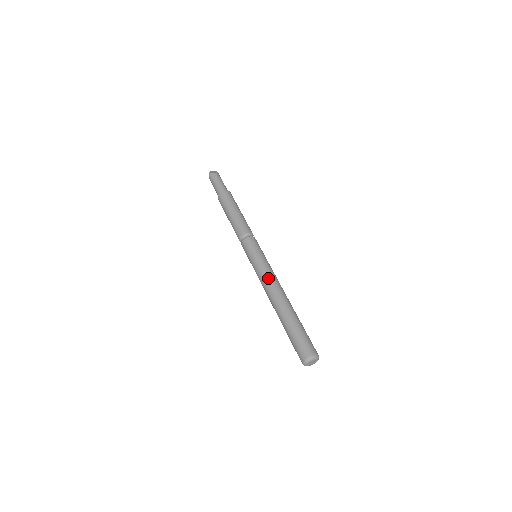
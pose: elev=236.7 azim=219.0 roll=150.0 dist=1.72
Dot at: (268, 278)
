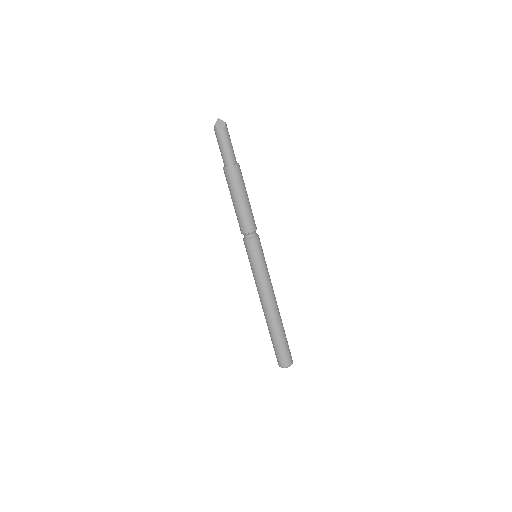
Dot at: (263, 291)
